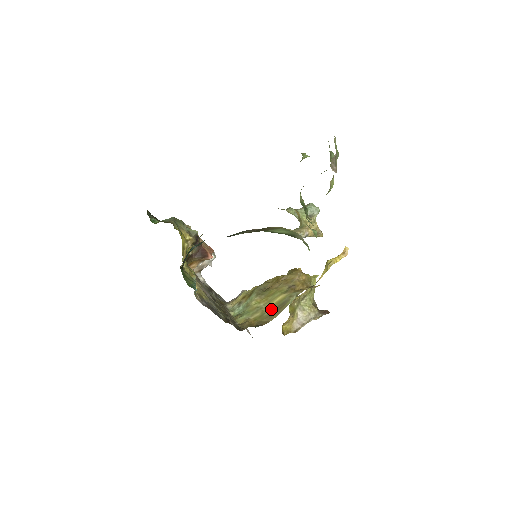
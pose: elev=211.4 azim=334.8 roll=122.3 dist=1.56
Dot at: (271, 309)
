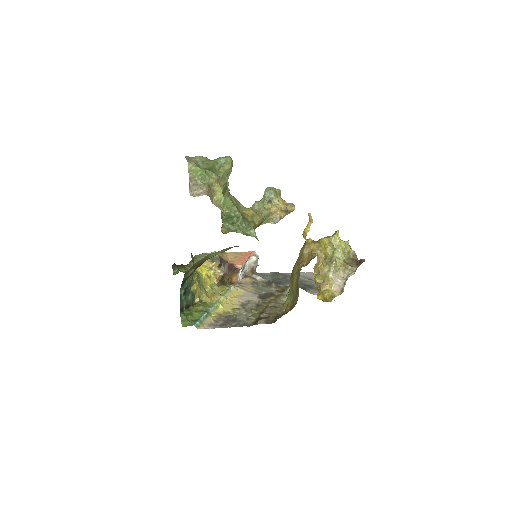
Dot at: (295, 291)
